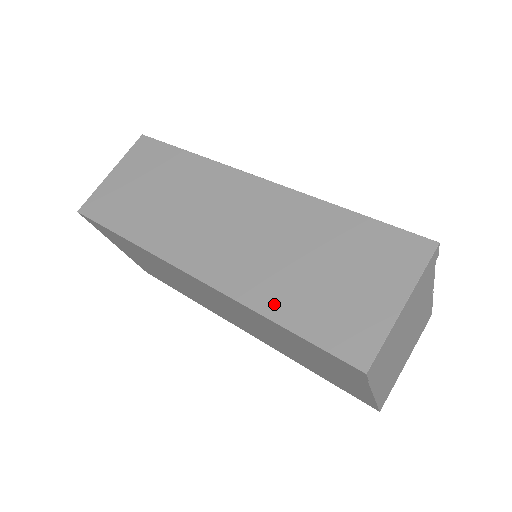
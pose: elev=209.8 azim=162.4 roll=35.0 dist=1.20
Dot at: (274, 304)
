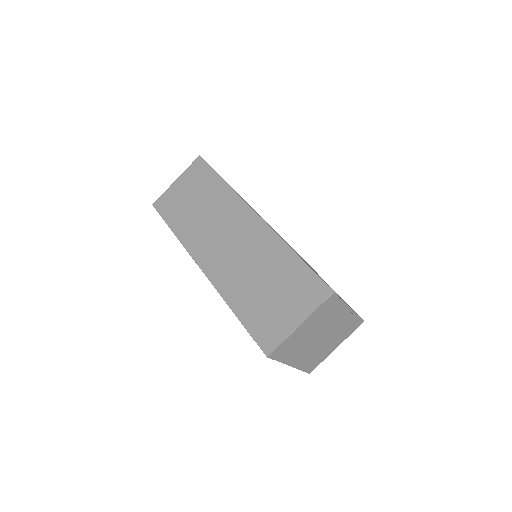
Dot at: (237, 302)
